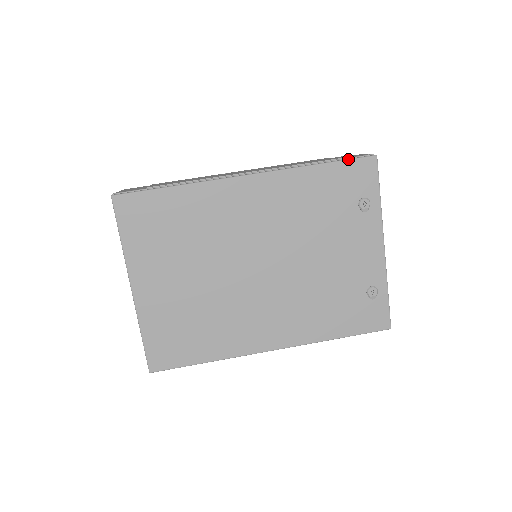
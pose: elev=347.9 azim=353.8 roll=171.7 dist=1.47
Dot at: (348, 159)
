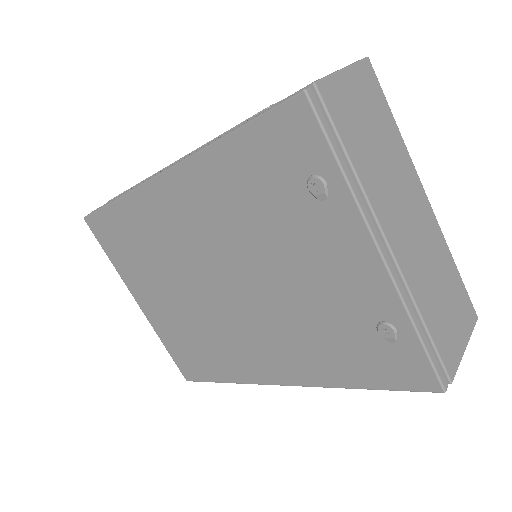
Dot at: (262, 113)
